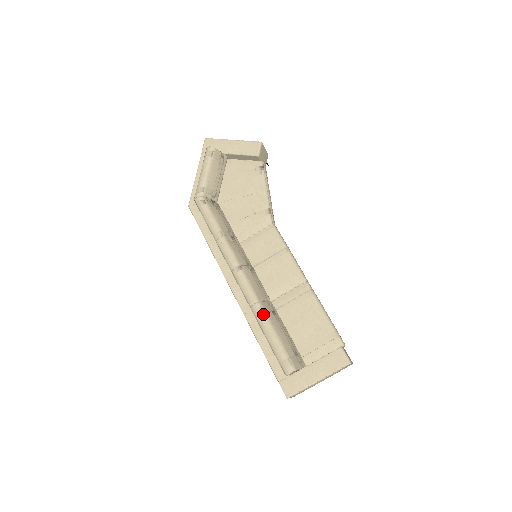
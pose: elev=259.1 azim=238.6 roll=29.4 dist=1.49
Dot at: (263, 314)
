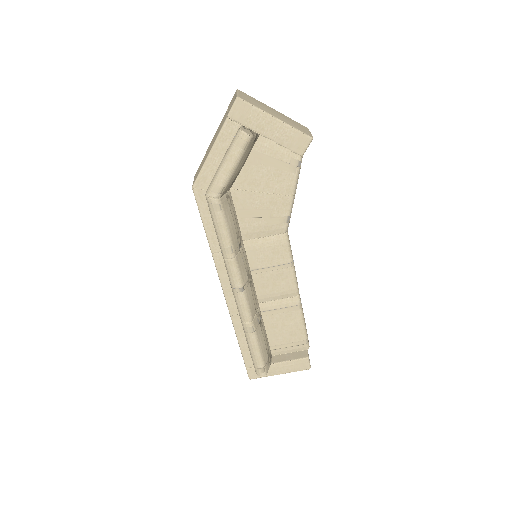
Dot at: (253, 333)
